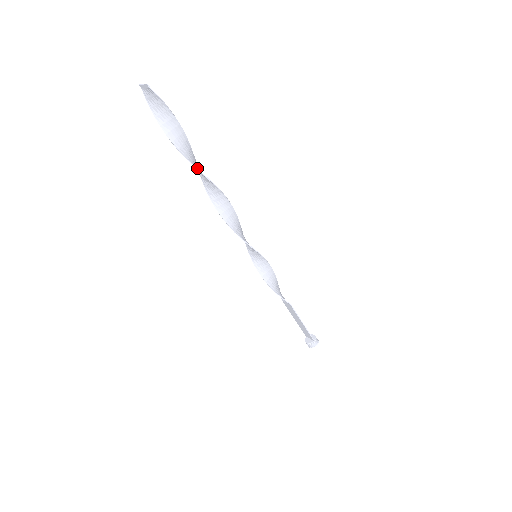
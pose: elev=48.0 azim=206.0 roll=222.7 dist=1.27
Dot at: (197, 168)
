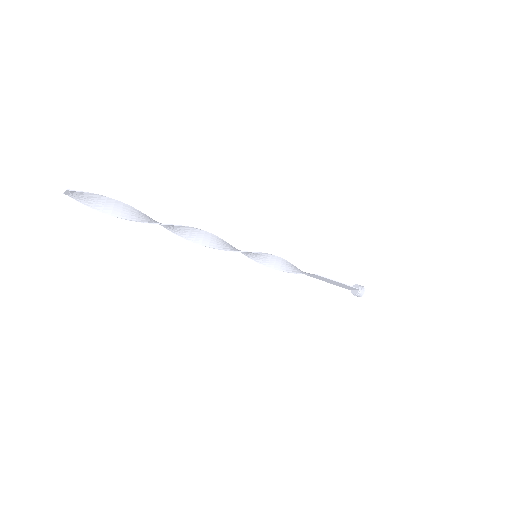
Dot at: (154, 223)
